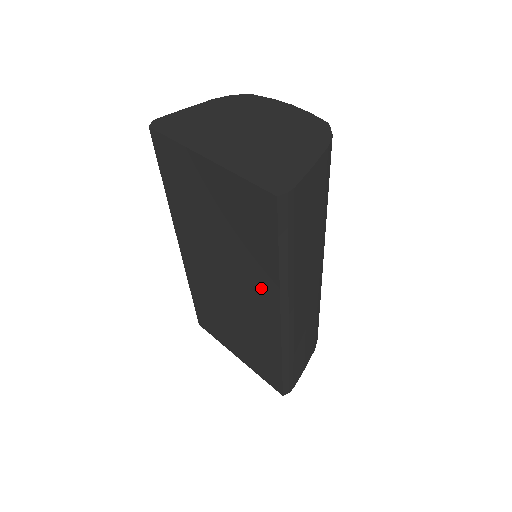
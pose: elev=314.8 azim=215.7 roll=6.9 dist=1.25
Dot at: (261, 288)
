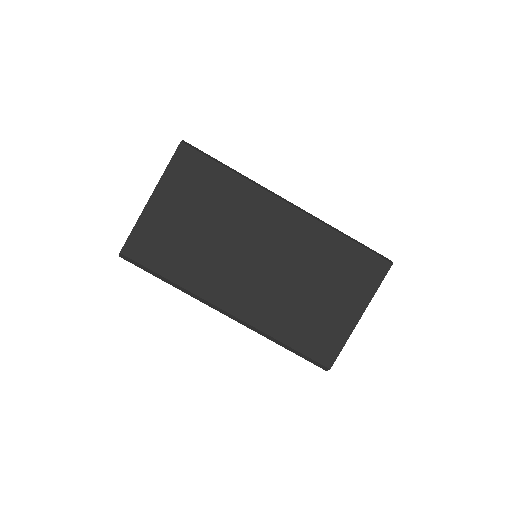
Dot at: (257, 208)
